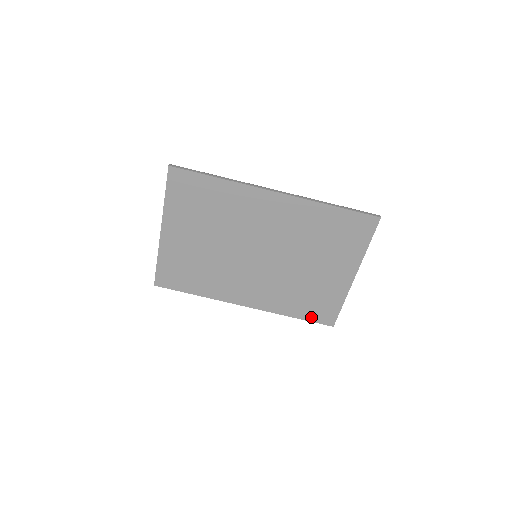
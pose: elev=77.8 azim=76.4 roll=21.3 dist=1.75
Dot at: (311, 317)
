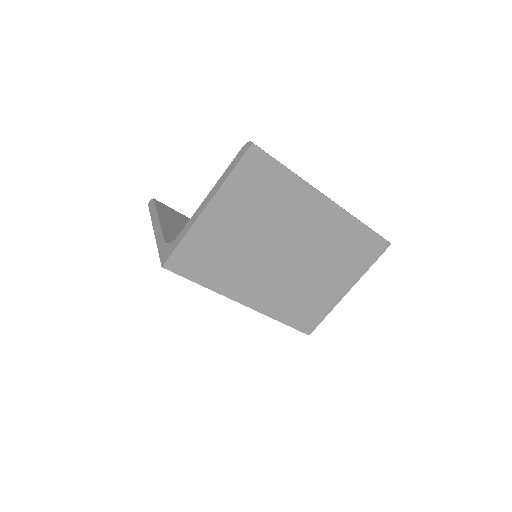
Dot at: (296, 324)
